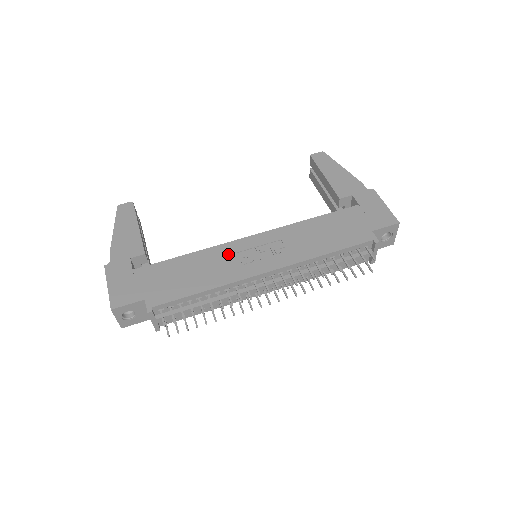
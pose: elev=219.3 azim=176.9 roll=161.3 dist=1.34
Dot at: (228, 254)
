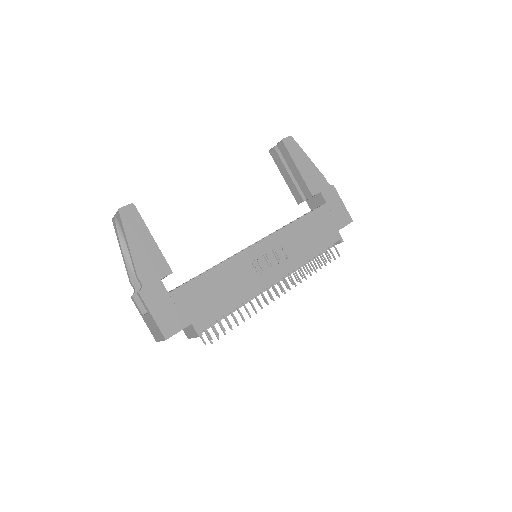
Dot at: (245, 265)
